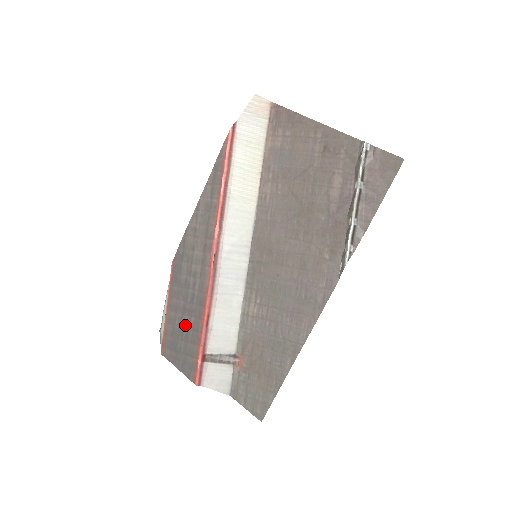
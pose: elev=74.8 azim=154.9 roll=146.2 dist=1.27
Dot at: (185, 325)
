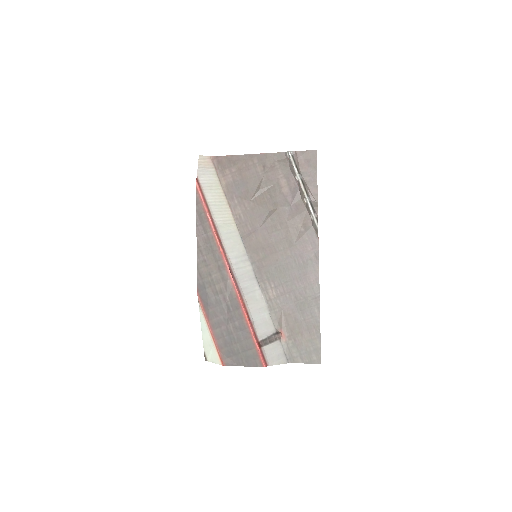
Dot at: (233, 331)
